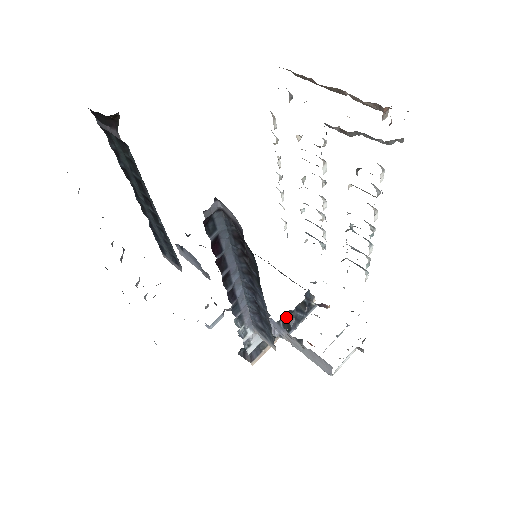
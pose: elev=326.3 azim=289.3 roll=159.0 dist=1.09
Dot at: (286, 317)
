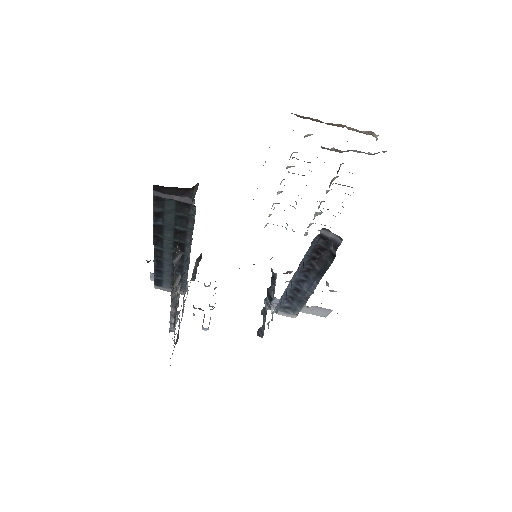
Dot at: (268, 293)
